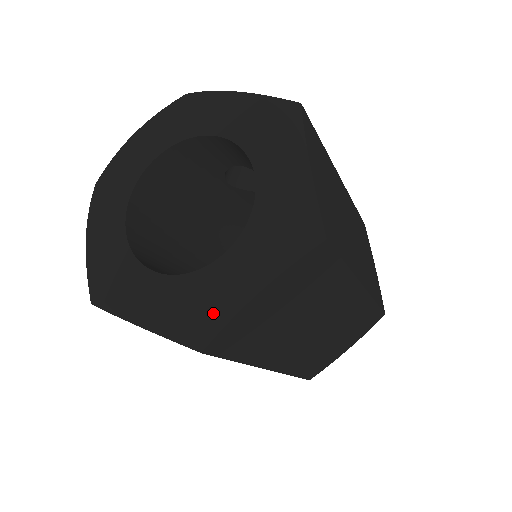
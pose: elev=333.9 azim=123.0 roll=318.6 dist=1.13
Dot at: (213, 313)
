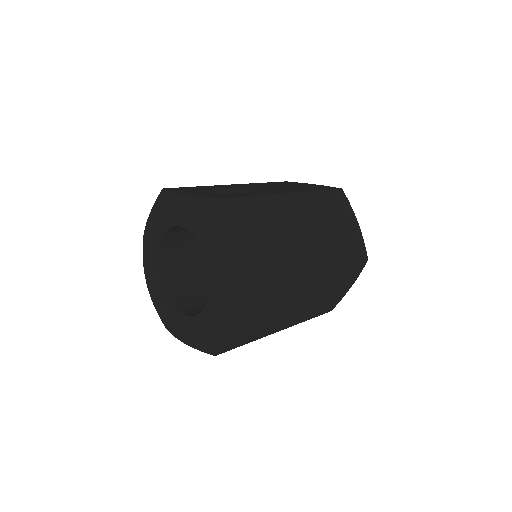
Dot at: (210, 339)
